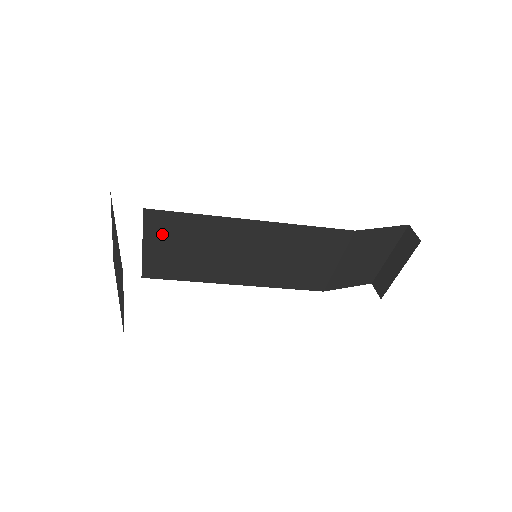
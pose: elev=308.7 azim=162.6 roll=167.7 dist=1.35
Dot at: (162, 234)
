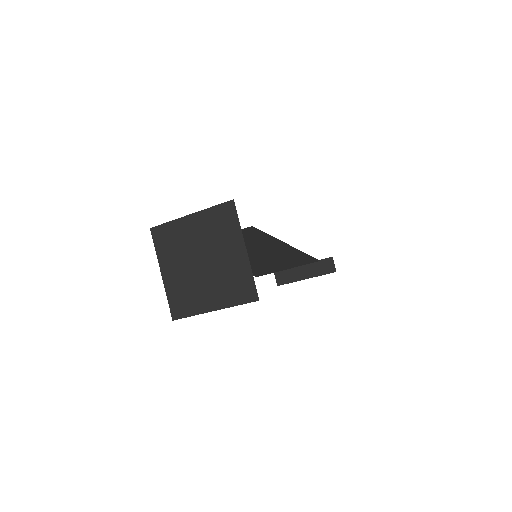
Dot at: occluded
